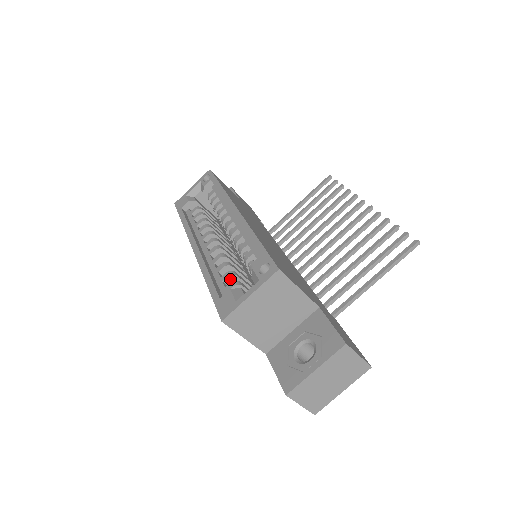
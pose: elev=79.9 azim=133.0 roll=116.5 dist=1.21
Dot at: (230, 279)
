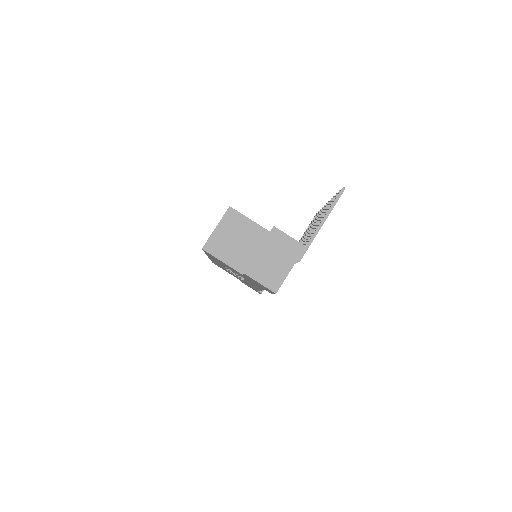
Dot at: occluded
